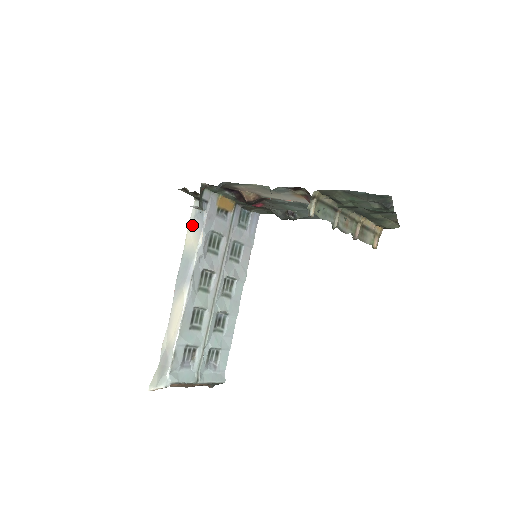
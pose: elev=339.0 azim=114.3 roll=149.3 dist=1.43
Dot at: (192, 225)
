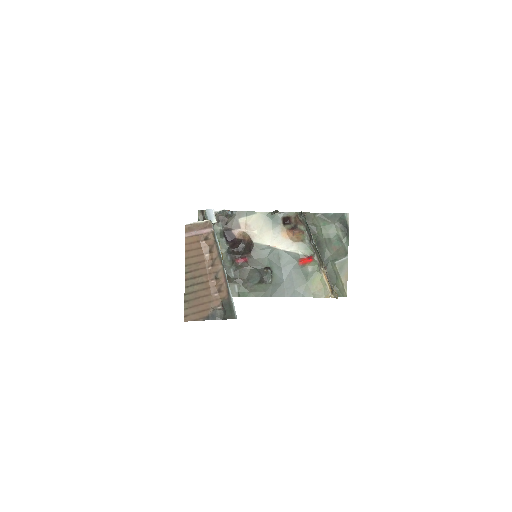
Dot at: occluded
